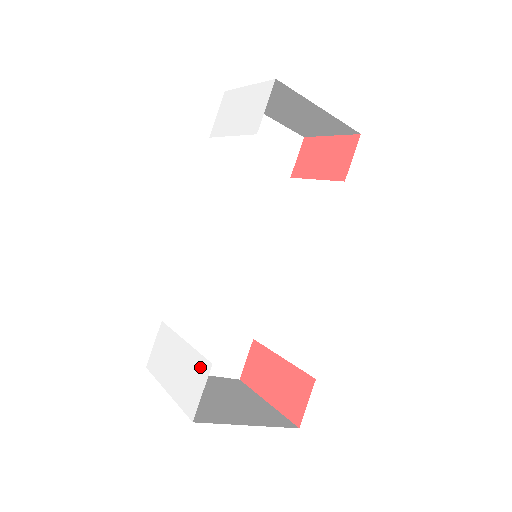
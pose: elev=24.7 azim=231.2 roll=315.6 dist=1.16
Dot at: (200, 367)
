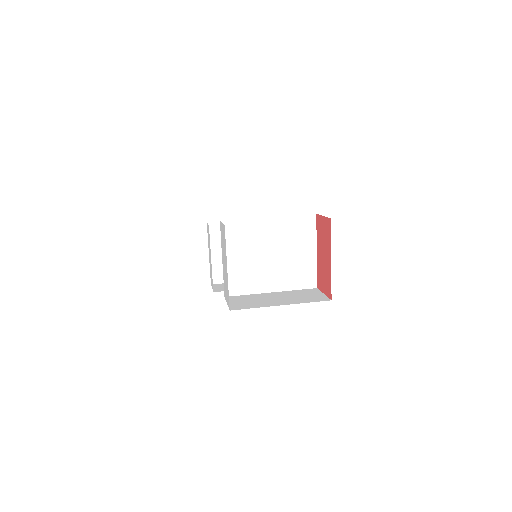
Dot at: (212, 282)
